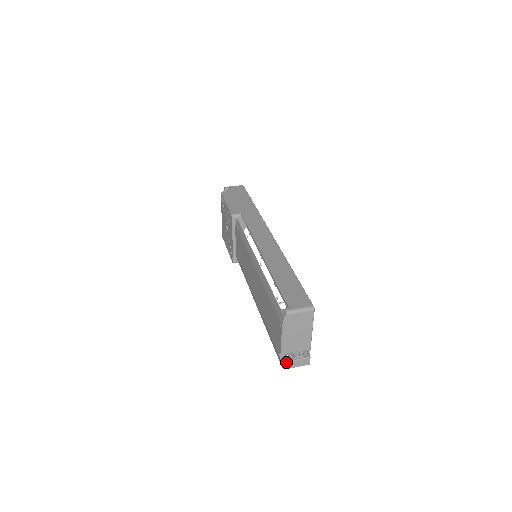
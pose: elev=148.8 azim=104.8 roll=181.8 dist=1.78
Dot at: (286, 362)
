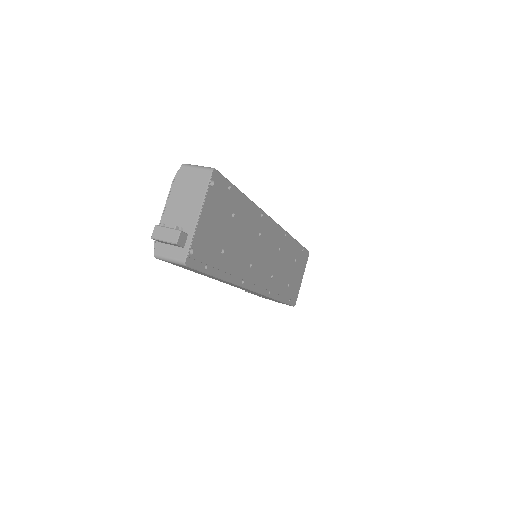
Dot at: occluded
